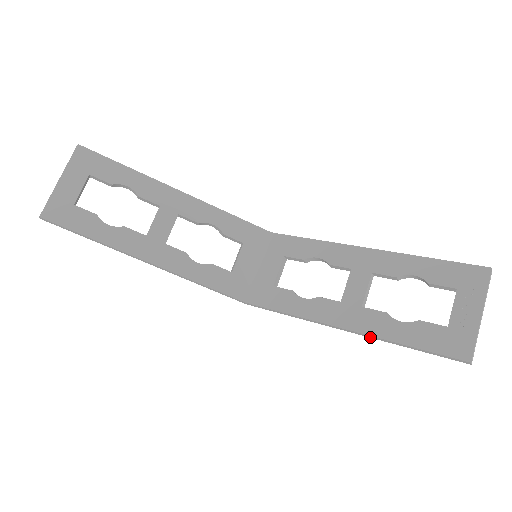
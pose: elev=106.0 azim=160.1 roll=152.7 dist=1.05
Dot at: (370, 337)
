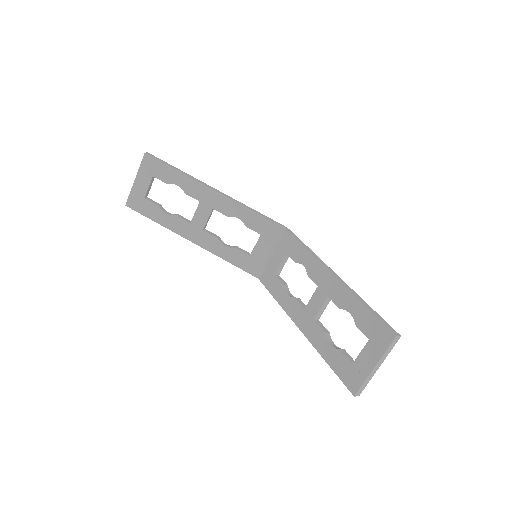
Dot at: occluded
